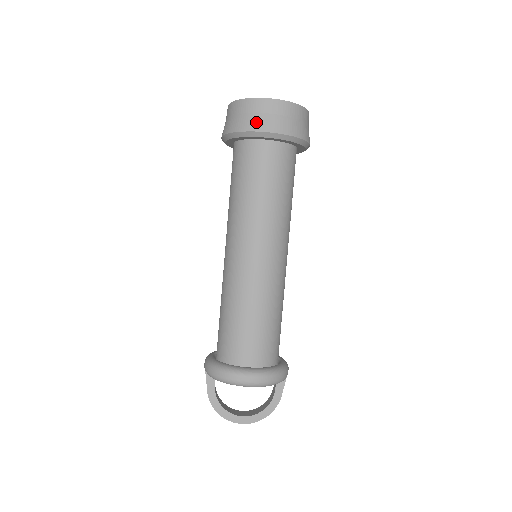
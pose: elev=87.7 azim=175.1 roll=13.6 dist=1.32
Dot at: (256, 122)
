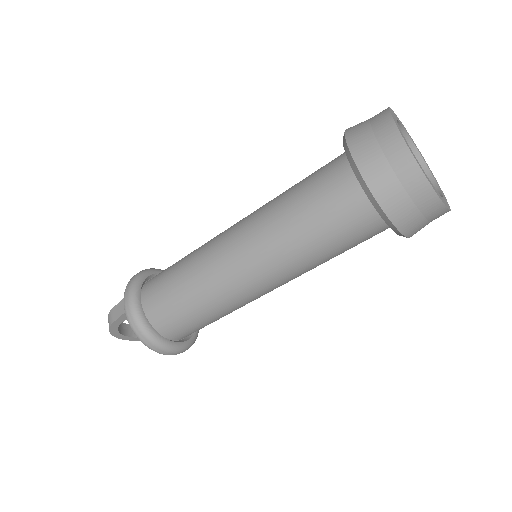
Dot at: (406, 217)
